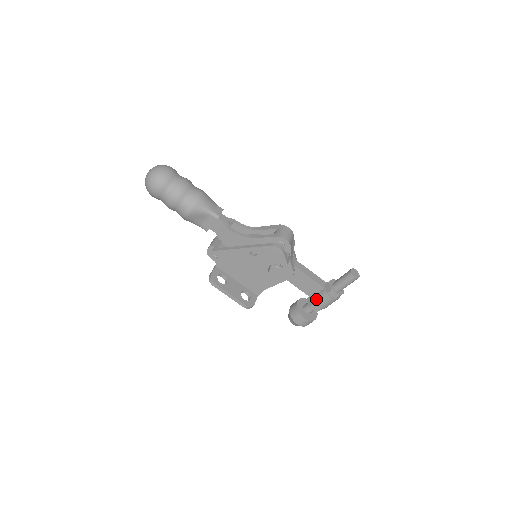
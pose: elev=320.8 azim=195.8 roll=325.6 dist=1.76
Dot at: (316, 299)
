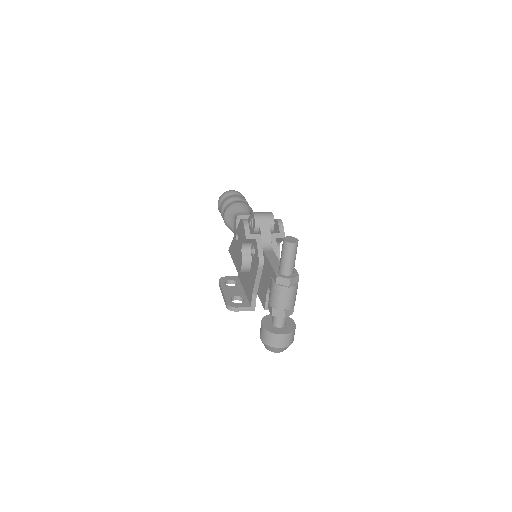
Dot at: occluded
